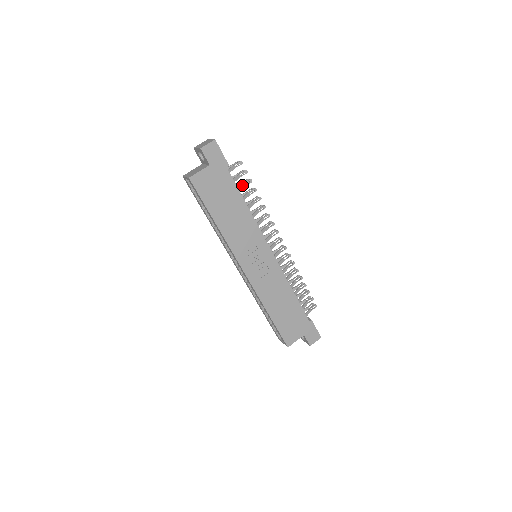
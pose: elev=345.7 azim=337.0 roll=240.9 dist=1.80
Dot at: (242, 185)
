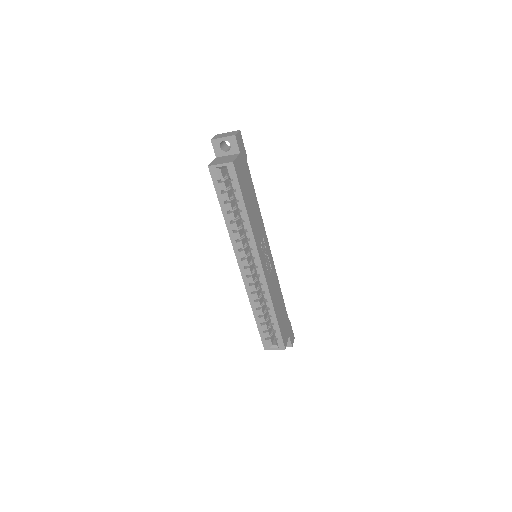
Dot at: occluded
